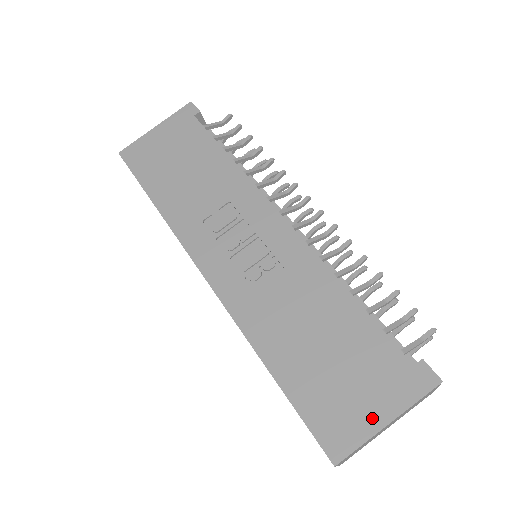
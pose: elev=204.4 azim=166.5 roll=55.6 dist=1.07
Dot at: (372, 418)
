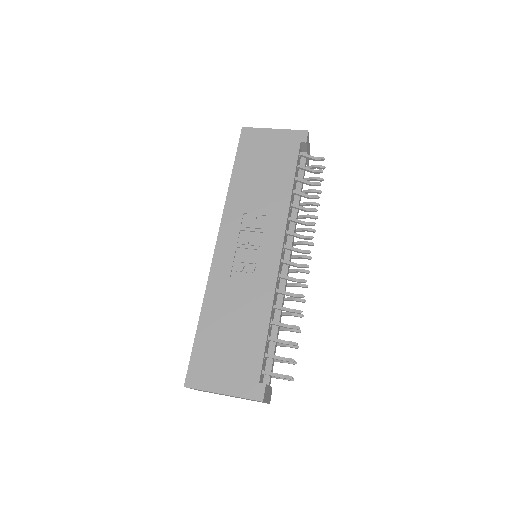
Dot at: (218, 385)
